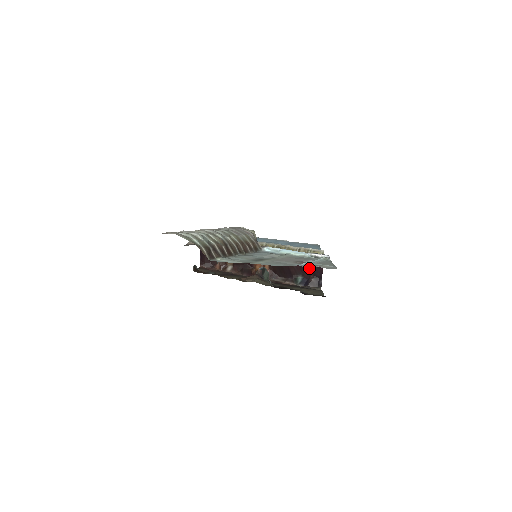
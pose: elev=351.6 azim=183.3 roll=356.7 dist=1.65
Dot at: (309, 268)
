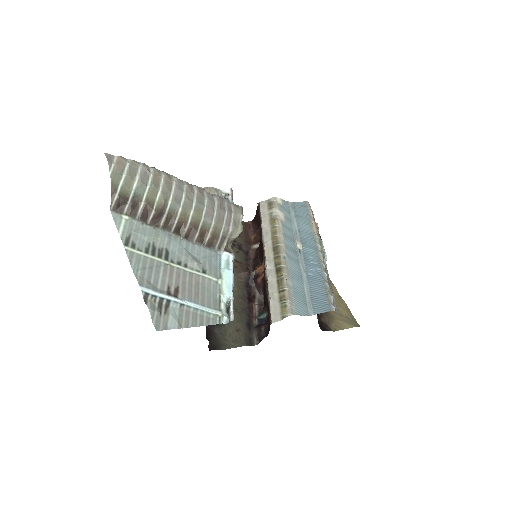
Dot at: occluded
